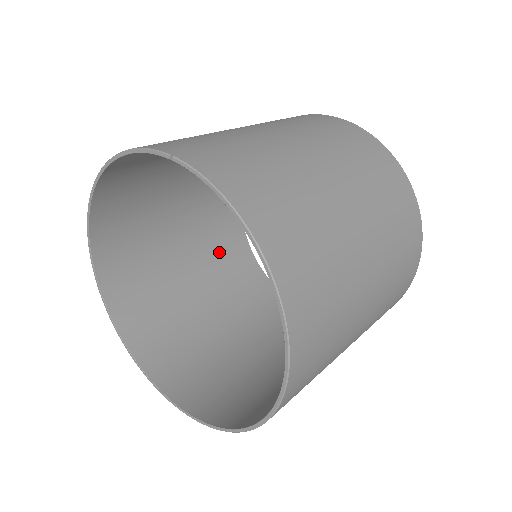
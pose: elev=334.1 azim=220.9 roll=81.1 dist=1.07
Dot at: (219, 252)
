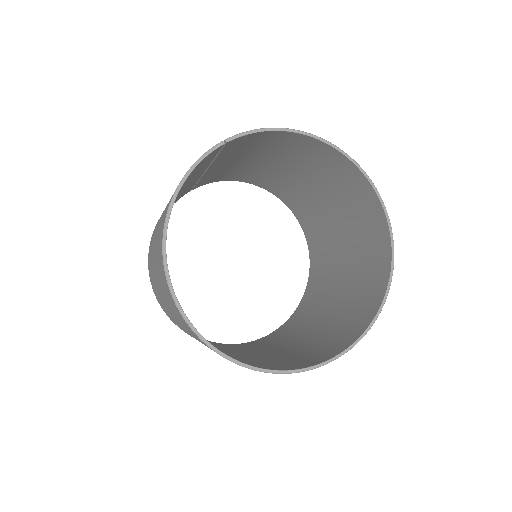
Dot at: occluded
